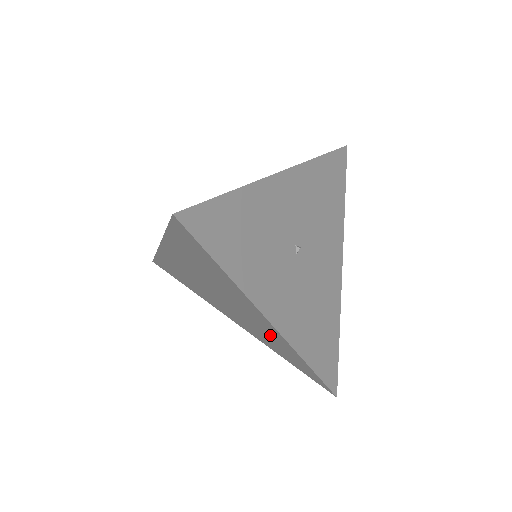
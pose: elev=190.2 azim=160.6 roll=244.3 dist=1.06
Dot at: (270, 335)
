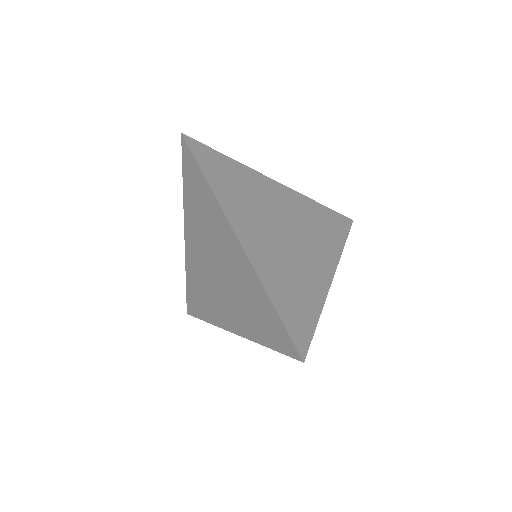
Dot at: (213, 304)
